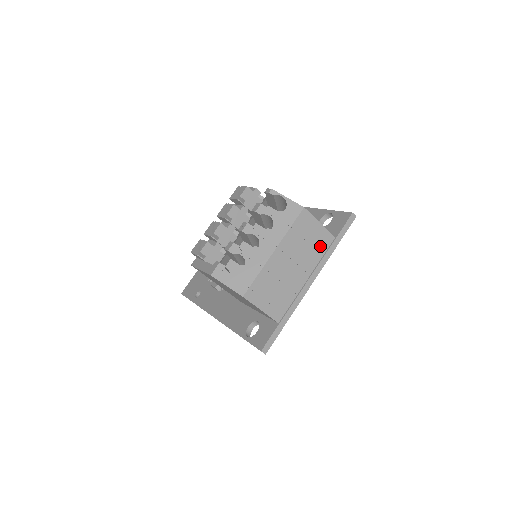
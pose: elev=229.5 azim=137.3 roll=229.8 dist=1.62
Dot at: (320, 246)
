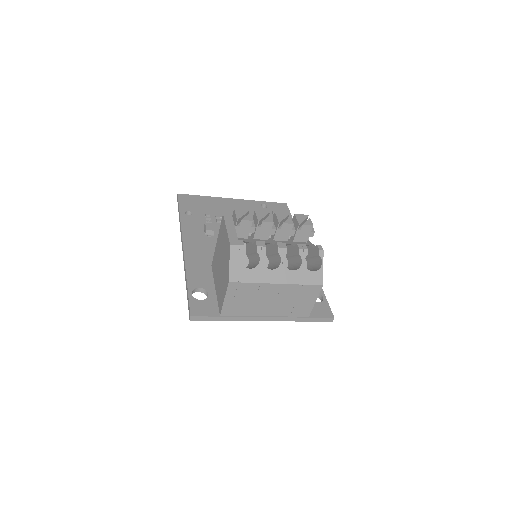
Dot at: (297, 311)
